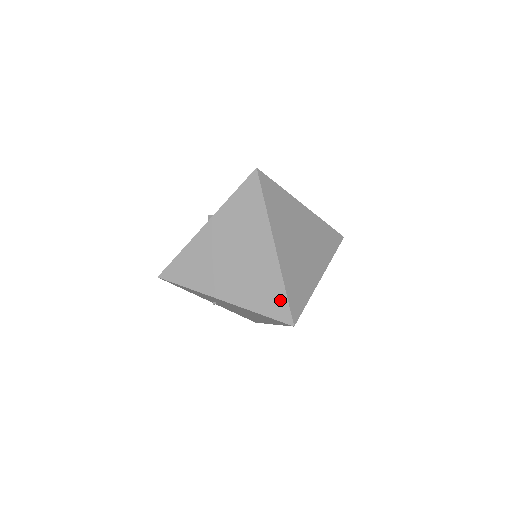
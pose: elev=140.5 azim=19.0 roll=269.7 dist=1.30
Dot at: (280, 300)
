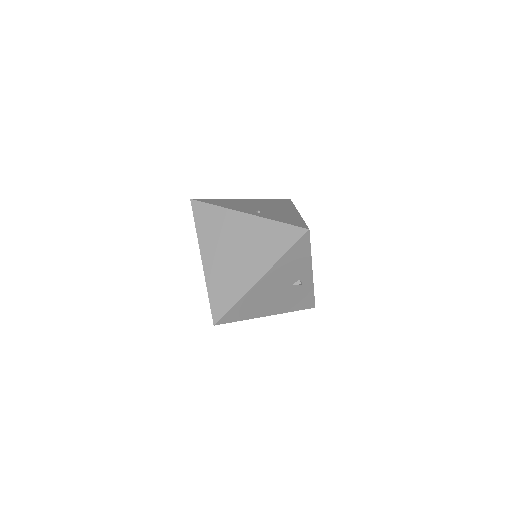
Dot at: occluded
